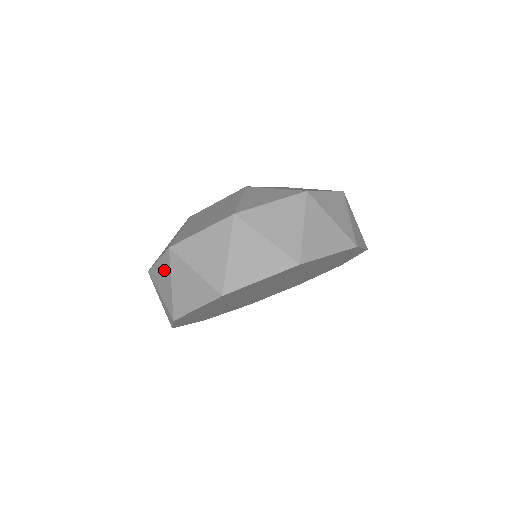
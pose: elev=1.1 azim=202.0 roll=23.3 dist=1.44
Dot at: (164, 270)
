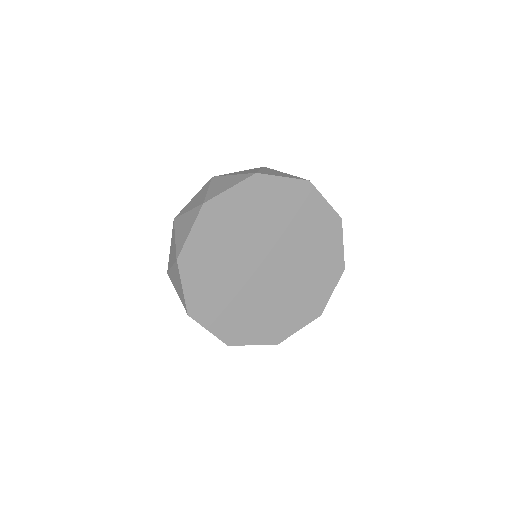
Dot at: occluded
